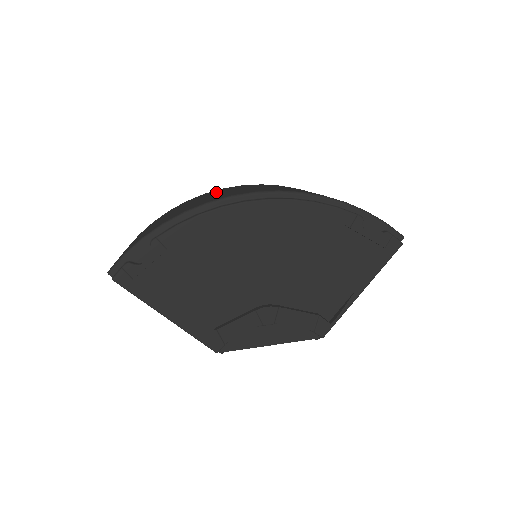
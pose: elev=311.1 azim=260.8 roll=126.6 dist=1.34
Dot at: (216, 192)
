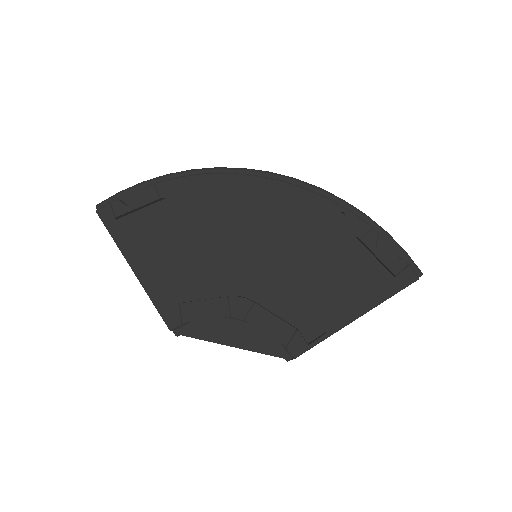
Dot at: occluded
